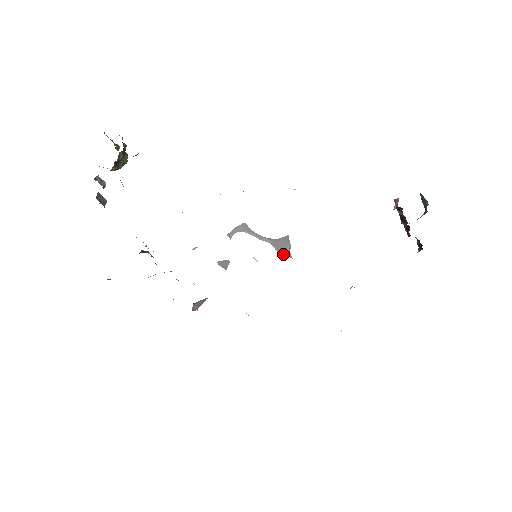
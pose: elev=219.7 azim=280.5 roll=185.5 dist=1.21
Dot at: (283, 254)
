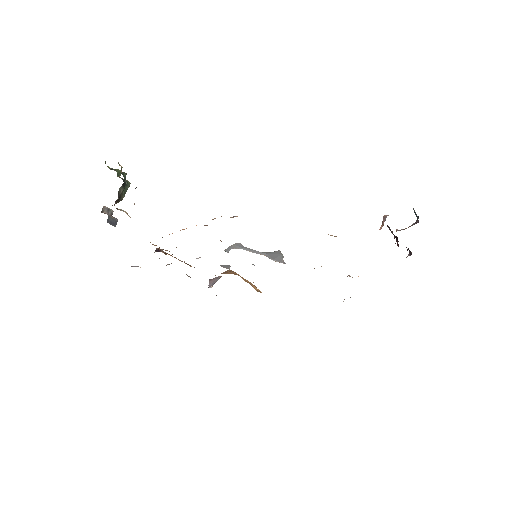
Dot at: (278, 261)
